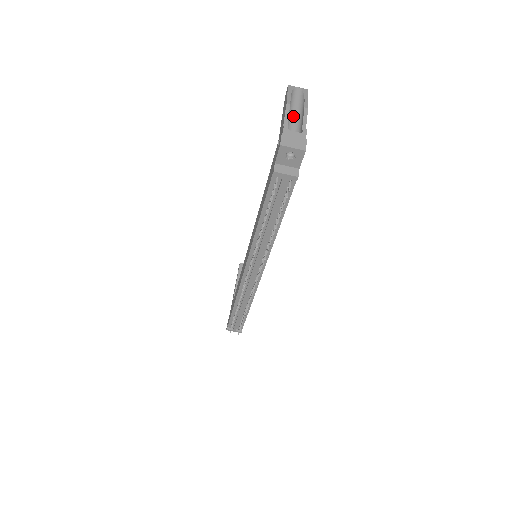
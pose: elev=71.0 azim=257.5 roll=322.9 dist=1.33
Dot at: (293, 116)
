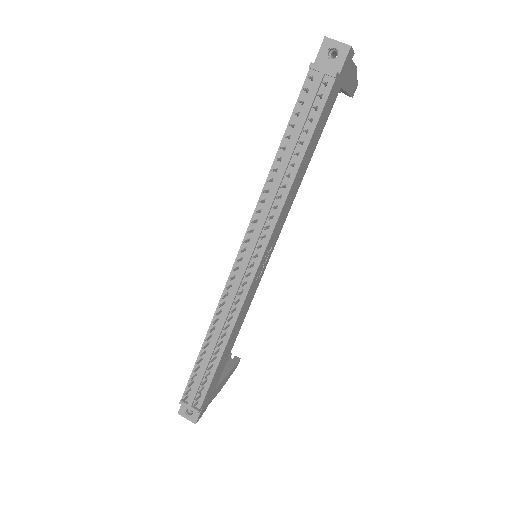
Dot at: occluded
